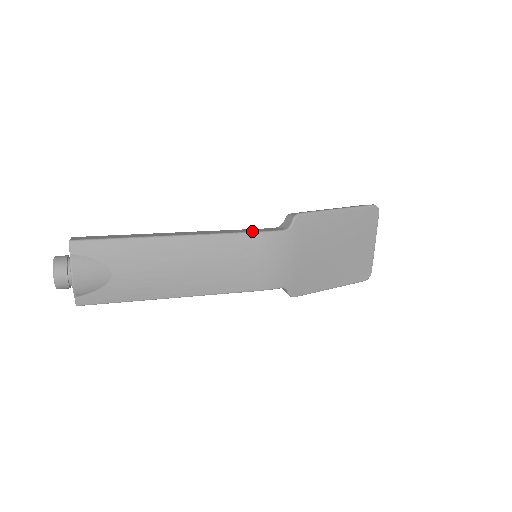
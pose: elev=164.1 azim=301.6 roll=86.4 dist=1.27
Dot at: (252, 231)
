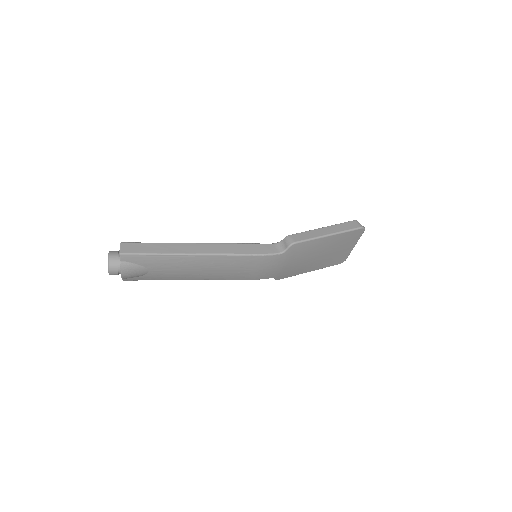
Dot at: (255, 253)
